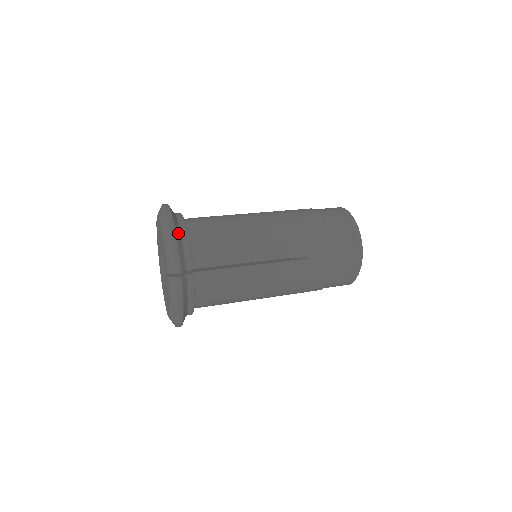
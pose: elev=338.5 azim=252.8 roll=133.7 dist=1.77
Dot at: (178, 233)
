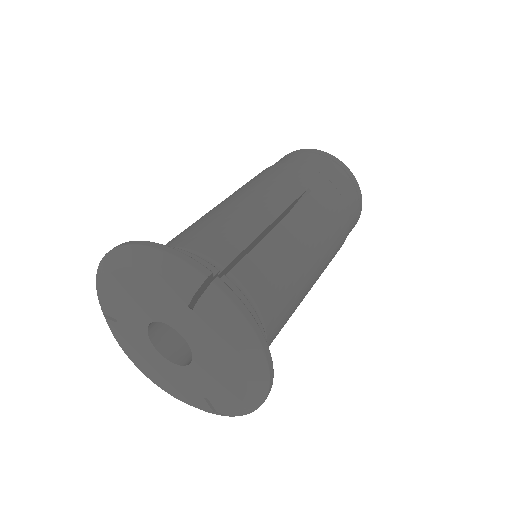
Dot at: occluded
